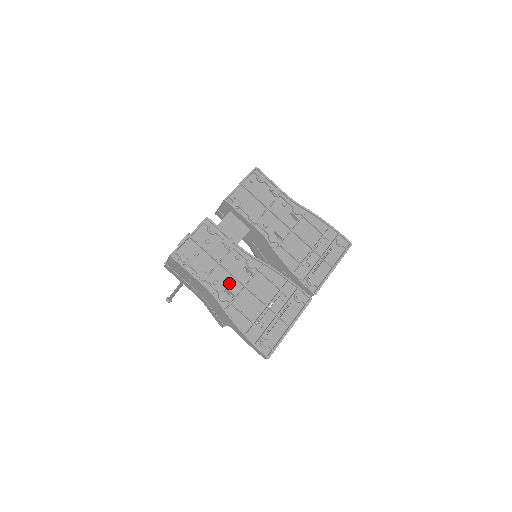
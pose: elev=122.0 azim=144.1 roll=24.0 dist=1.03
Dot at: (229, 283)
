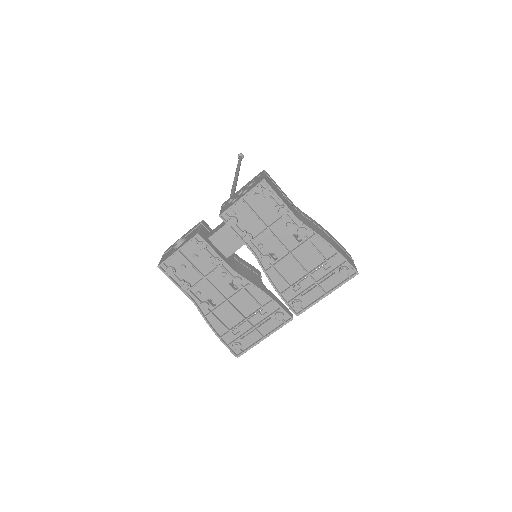
Dot at: (212, 295)
